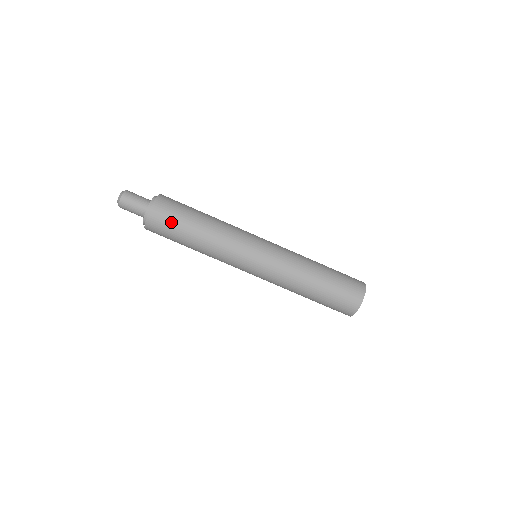
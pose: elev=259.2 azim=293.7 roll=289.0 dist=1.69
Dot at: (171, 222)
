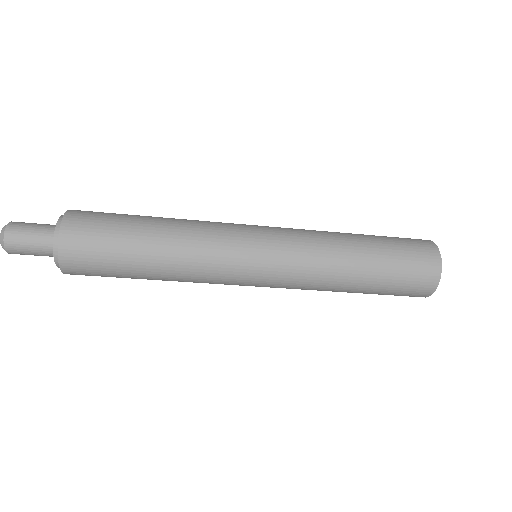
Dot at: occluded
